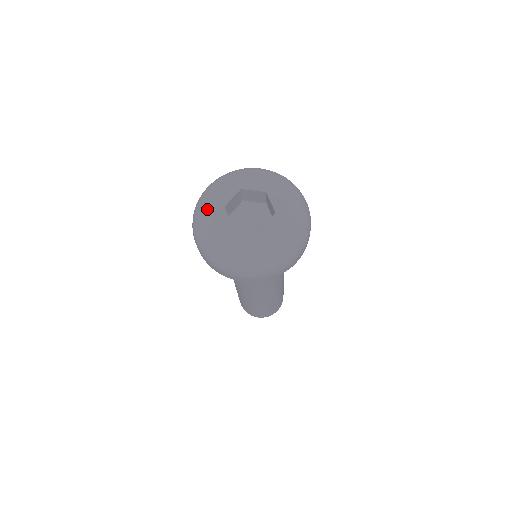
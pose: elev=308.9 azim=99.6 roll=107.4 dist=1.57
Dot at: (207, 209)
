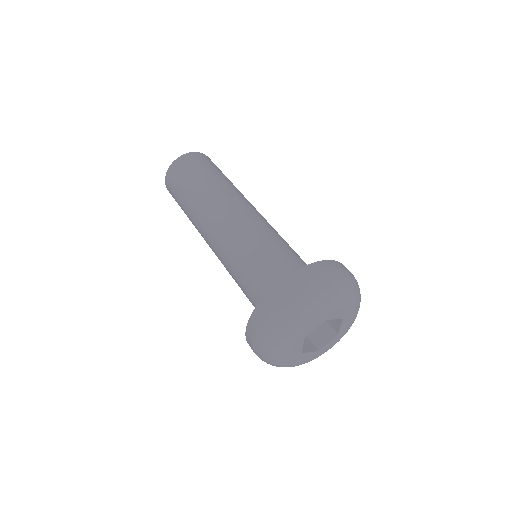
Dot at: (288, 365)
